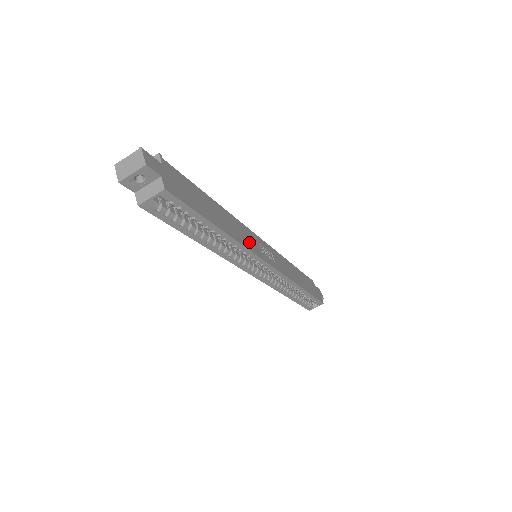
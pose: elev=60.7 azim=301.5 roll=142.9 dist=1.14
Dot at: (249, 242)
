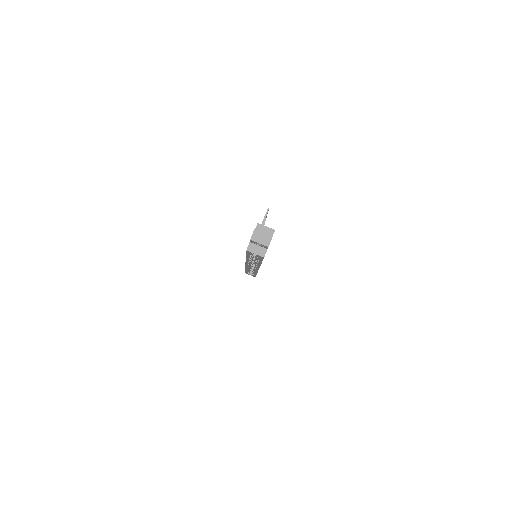
Dot at: occluded
